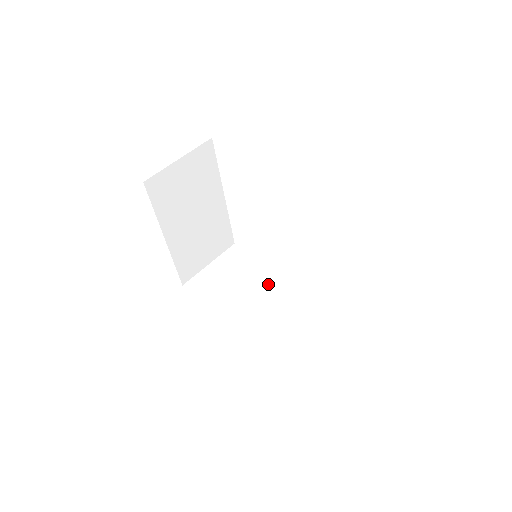
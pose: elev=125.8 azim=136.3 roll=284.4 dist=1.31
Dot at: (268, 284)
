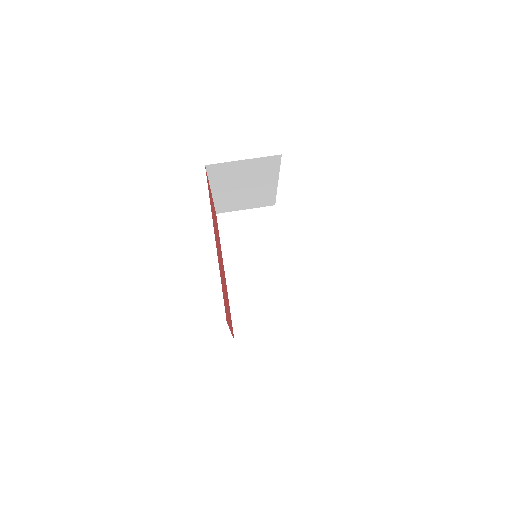
Dot at: (270, 258)
